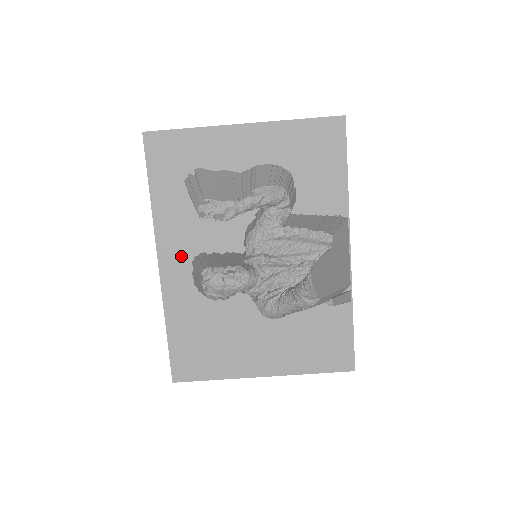
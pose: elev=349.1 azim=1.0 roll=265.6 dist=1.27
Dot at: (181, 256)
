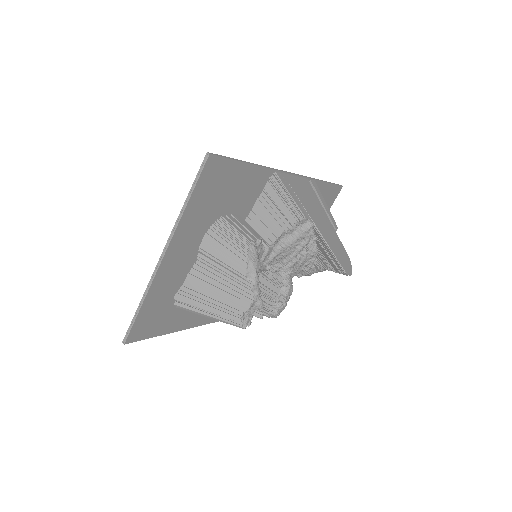
Dot at: occluded
